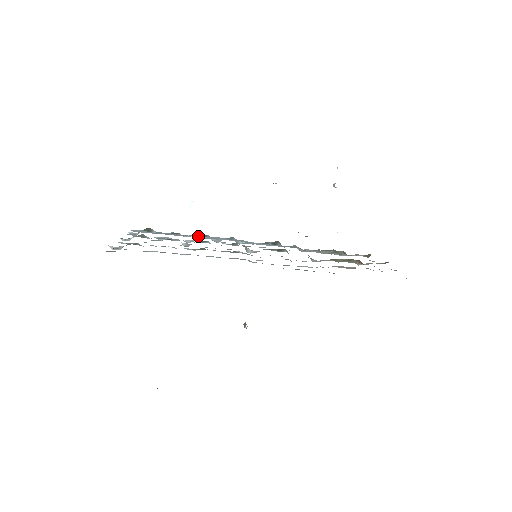
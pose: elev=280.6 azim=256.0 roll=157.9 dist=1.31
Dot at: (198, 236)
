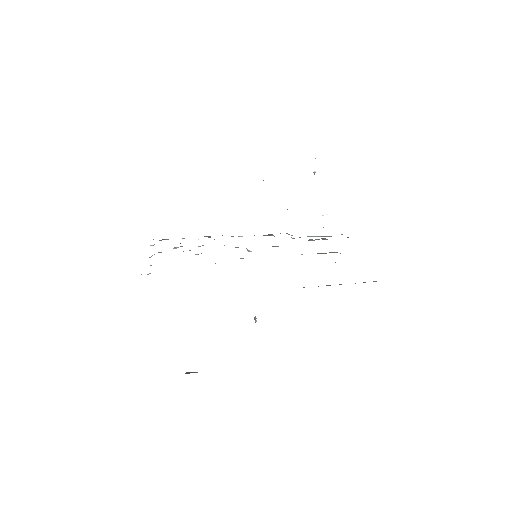
Dot at: occluded
